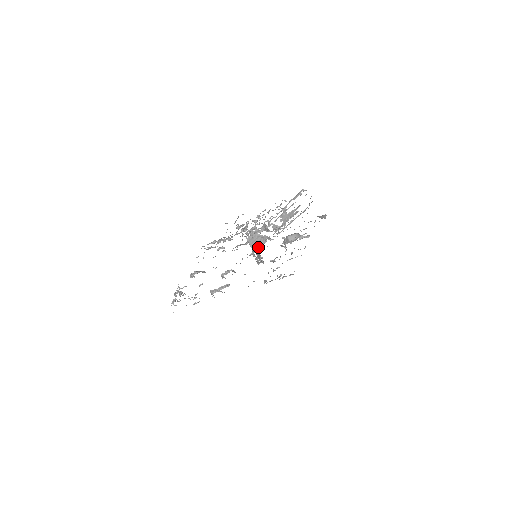
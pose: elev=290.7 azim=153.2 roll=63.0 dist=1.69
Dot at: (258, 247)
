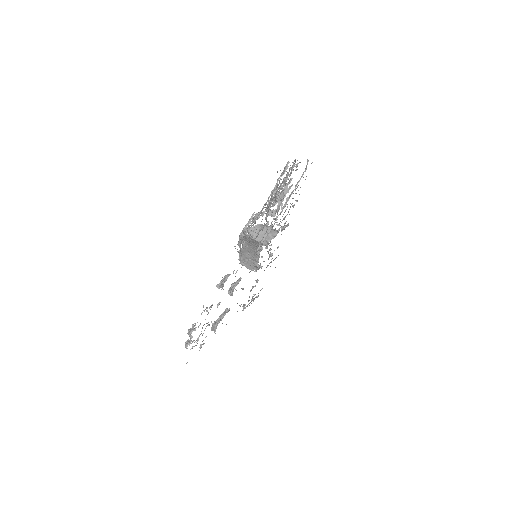
Dot at: (267, 235)
